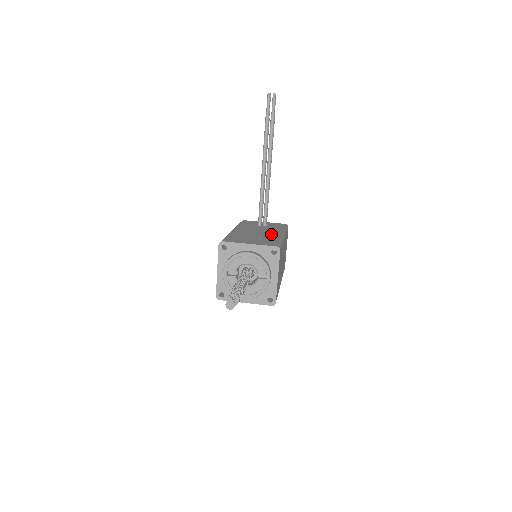
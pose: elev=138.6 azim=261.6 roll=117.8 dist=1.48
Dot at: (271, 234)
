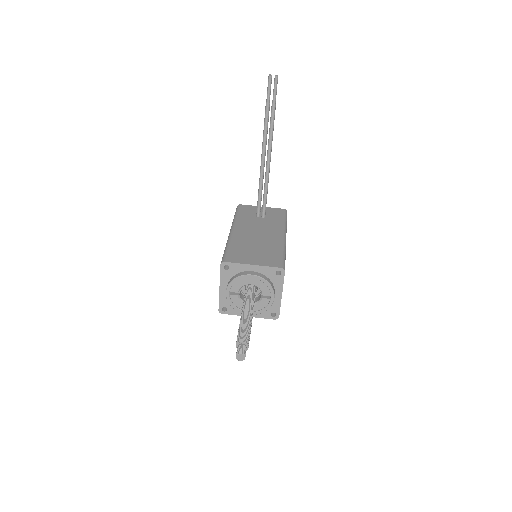
Dot at: (272, 238)
